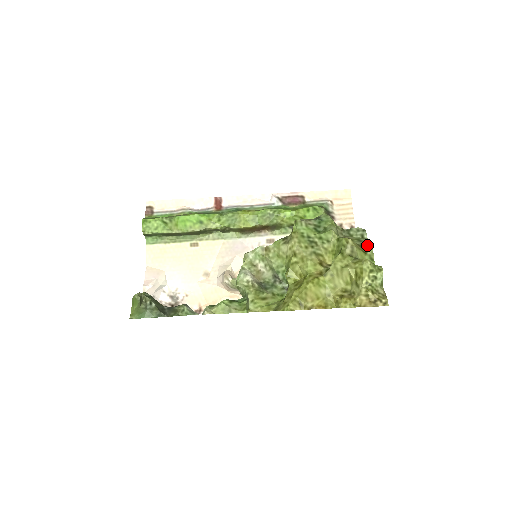
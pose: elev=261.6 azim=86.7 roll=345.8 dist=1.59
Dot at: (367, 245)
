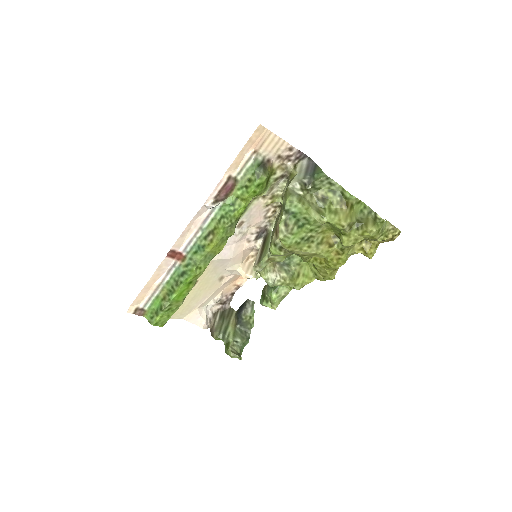
Dot at: (348, 199)
